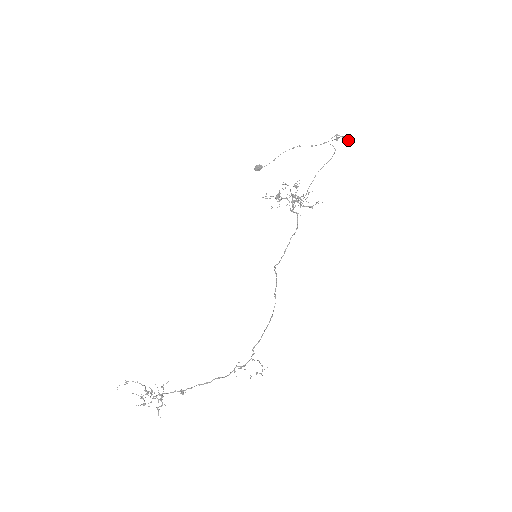
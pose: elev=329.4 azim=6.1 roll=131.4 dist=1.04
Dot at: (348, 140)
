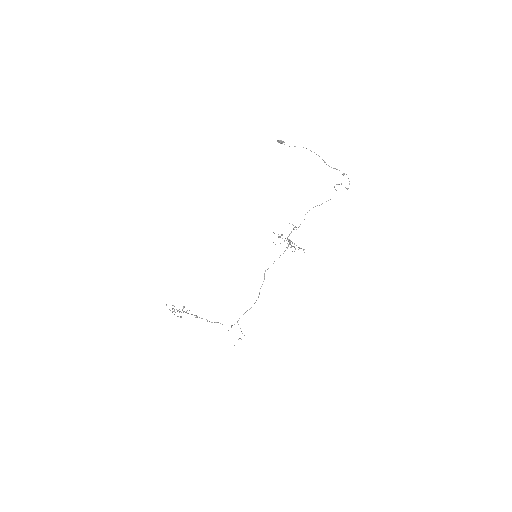
Dot at: occluded
